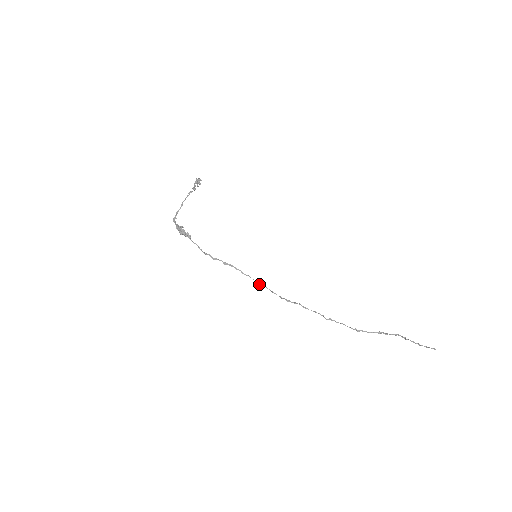
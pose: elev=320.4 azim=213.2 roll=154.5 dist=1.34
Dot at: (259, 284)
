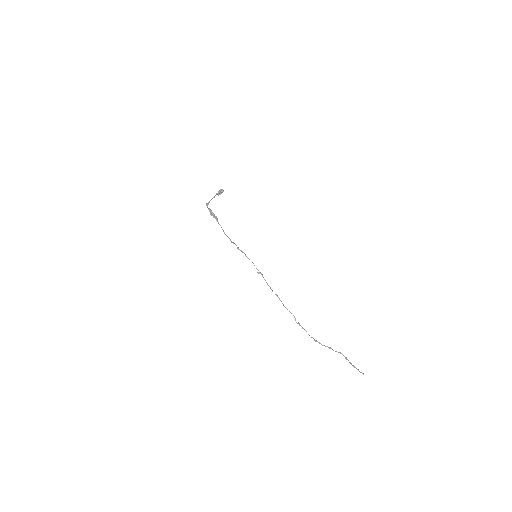
Dot at: occluded
